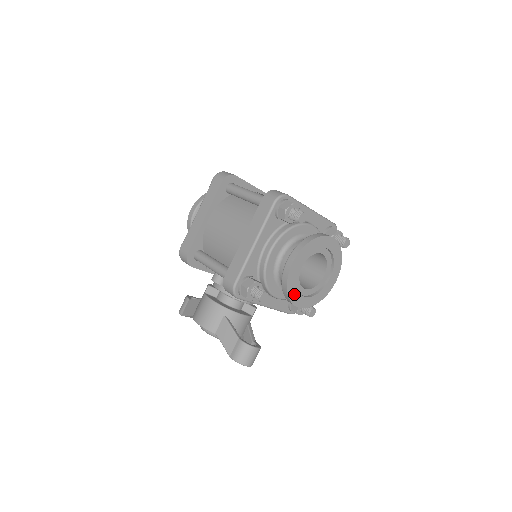
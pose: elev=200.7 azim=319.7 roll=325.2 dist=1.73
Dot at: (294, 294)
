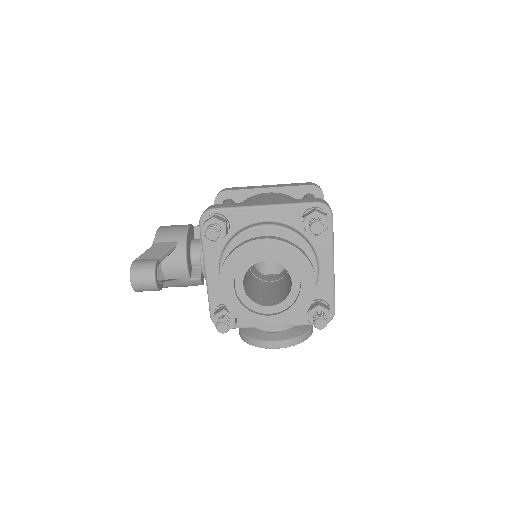
Dot at: (231, 269)
